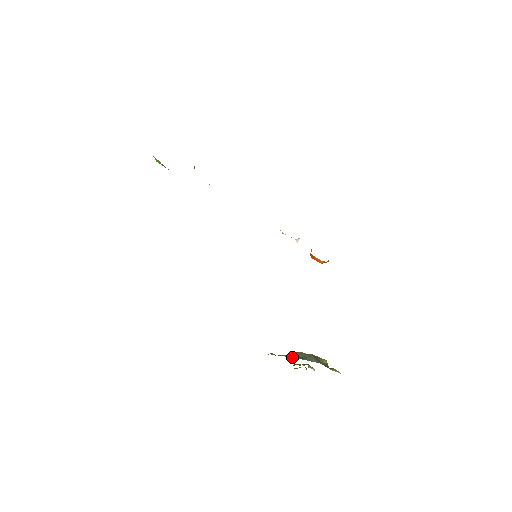
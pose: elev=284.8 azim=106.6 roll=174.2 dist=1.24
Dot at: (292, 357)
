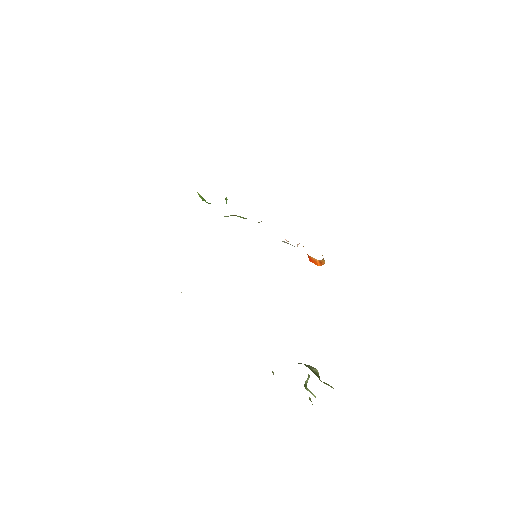
Dot at: occluded
